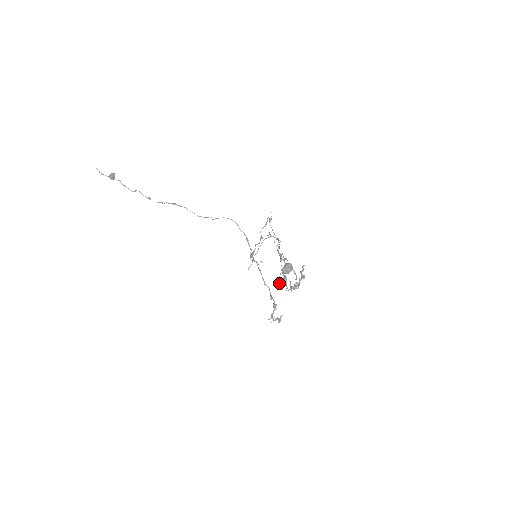
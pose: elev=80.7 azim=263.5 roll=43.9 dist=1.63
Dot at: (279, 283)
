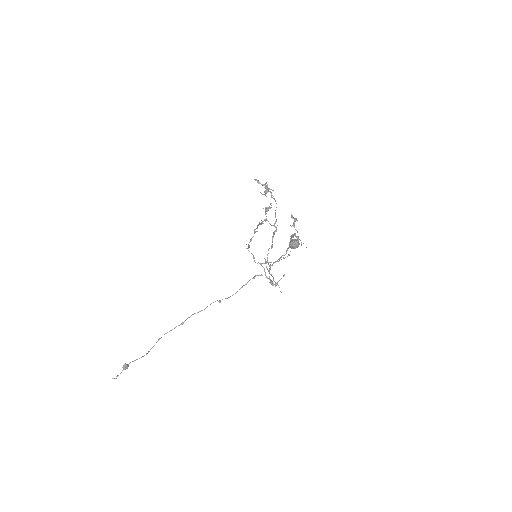
Dot at: occluded
